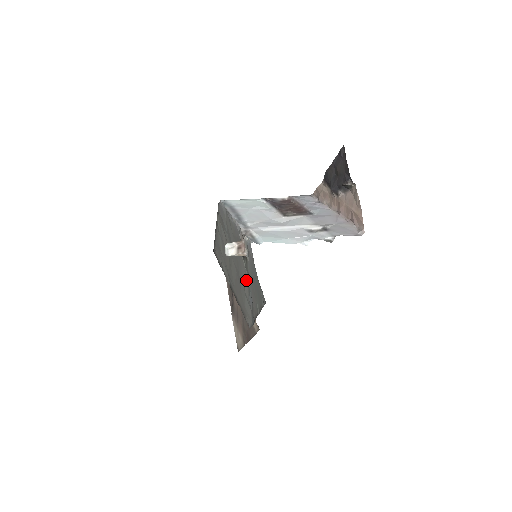
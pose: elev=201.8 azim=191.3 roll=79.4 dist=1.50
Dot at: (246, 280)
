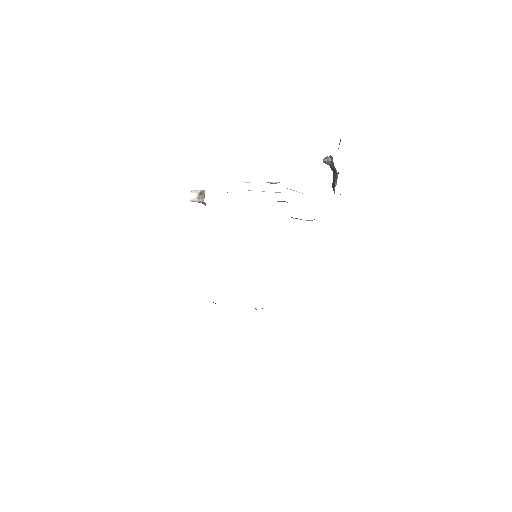
Dot at: occluded
